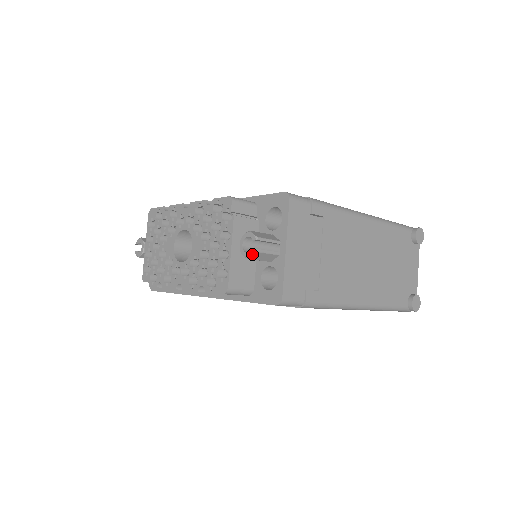
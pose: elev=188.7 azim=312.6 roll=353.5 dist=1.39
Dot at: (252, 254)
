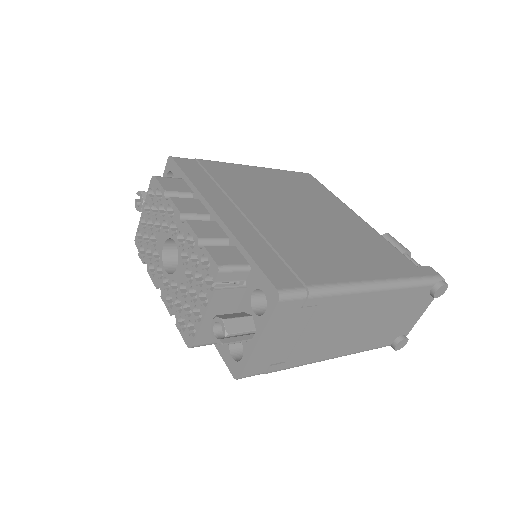
Dot at: occluded
